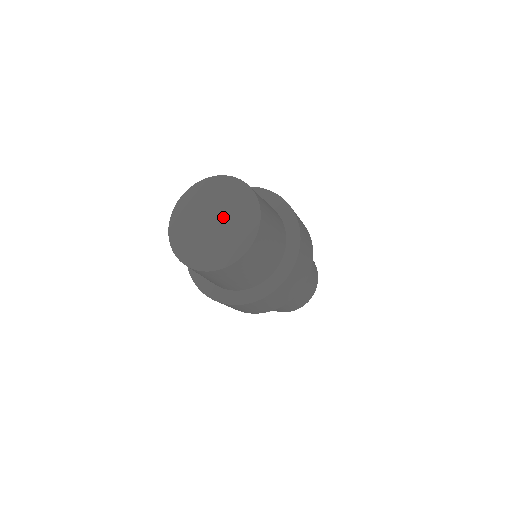
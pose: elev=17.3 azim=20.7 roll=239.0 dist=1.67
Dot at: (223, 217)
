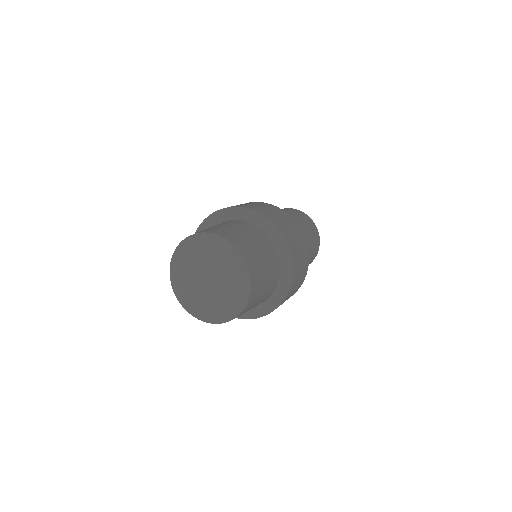
Dot at: (216, 287)
